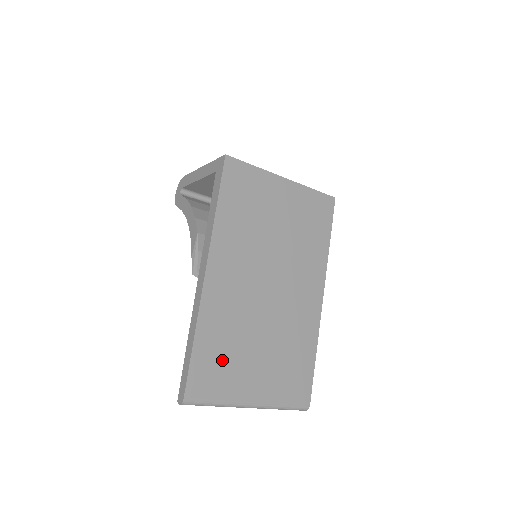
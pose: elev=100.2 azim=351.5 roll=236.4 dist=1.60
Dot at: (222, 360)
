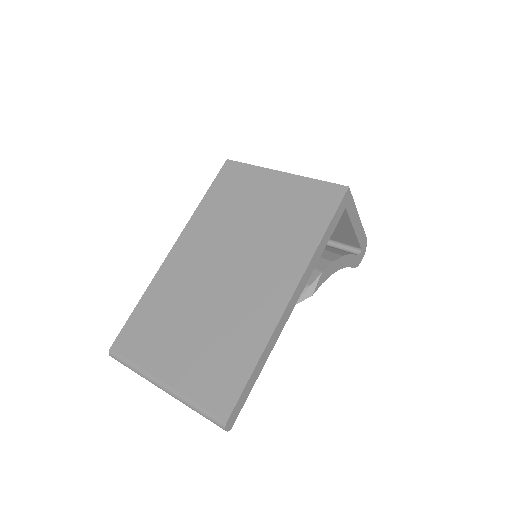
Dot at: (153, 327)
